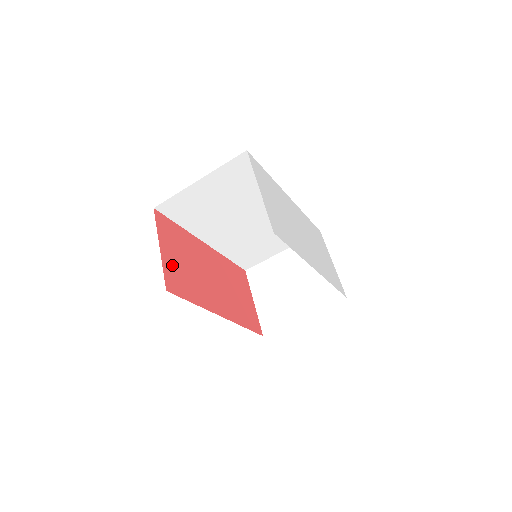
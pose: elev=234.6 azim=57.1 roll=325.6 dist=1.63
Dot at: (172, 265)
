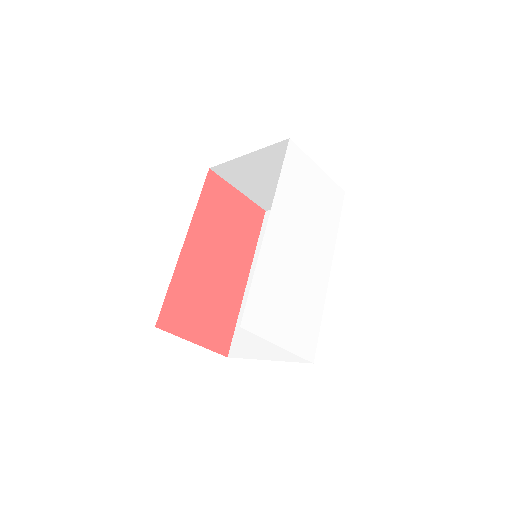
Dot at: (208, 333)
